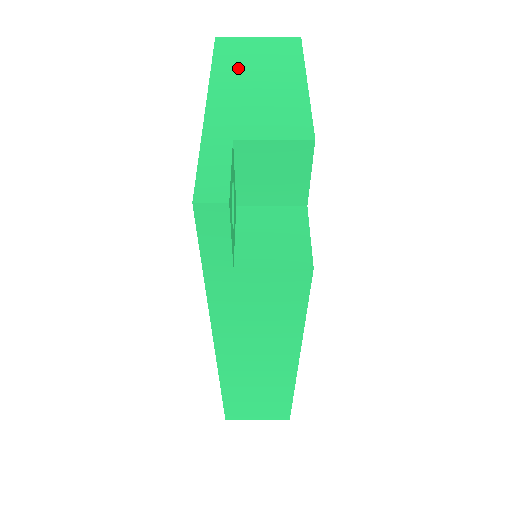
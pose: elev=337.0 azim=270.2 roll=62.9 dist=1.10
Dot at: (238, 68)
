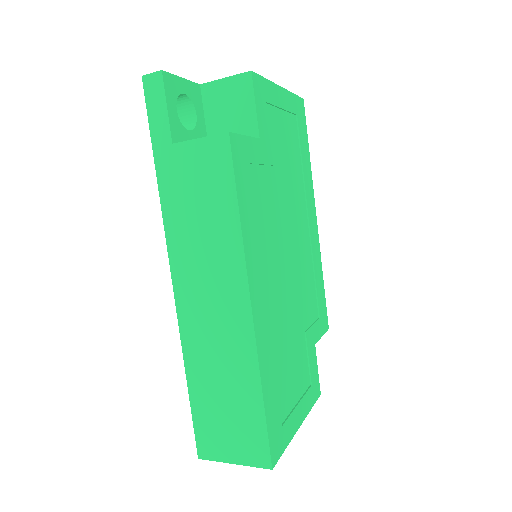
Dot at: occluded
